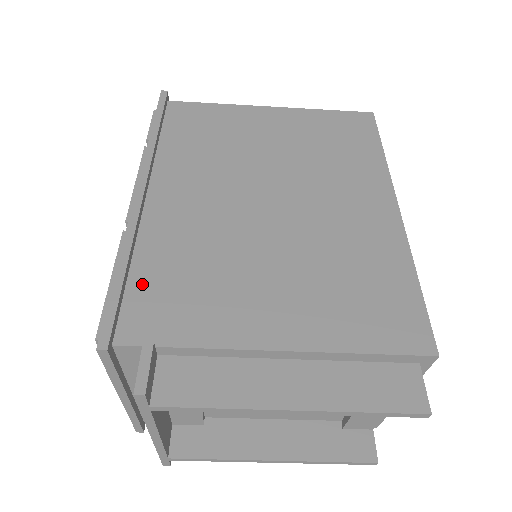
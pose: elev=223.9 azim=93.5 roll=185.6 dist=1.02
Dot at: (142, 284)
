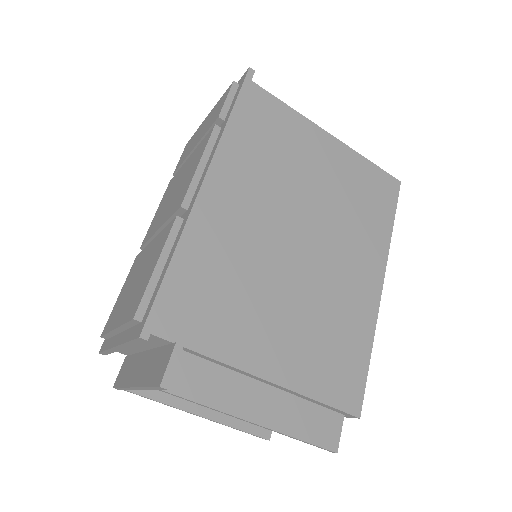
Dot at: (184, 283)
